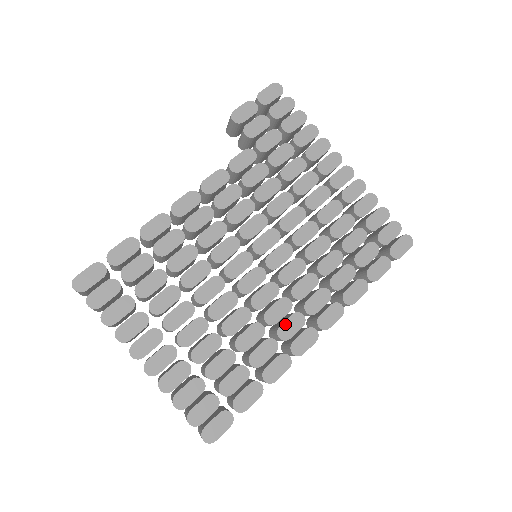
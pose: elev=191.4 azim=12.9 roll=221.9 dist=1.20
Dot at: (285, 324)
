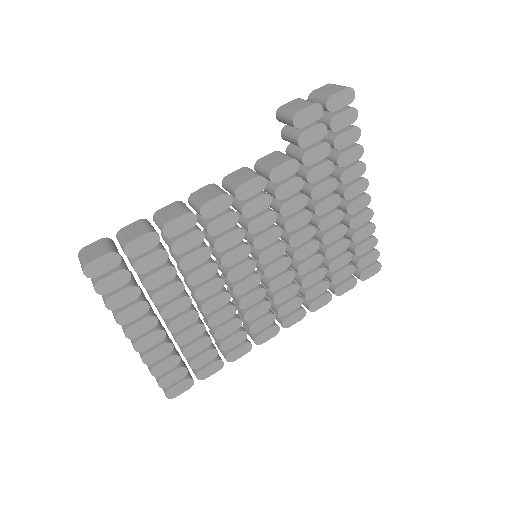
Dot at: (259, 321)
